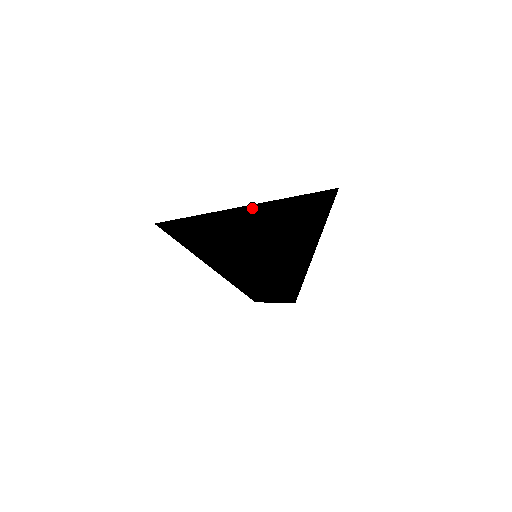
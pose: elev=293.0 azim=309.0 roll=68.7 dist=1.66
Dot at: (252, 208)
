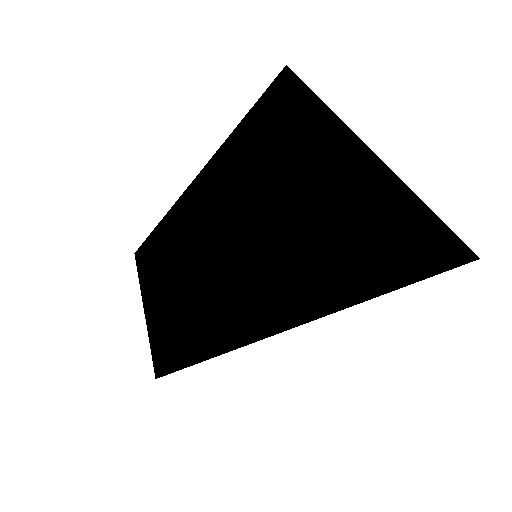
Dot at: (398, 179)
